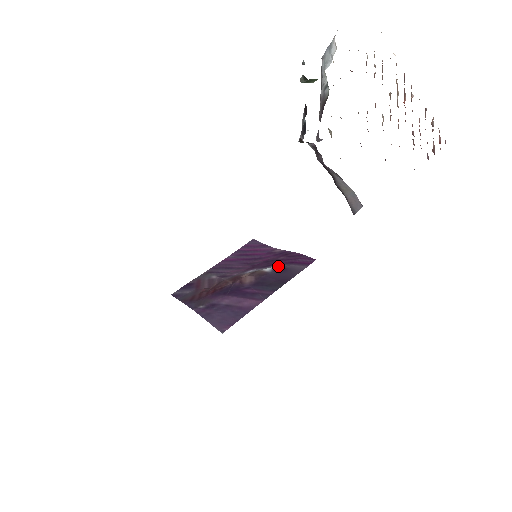
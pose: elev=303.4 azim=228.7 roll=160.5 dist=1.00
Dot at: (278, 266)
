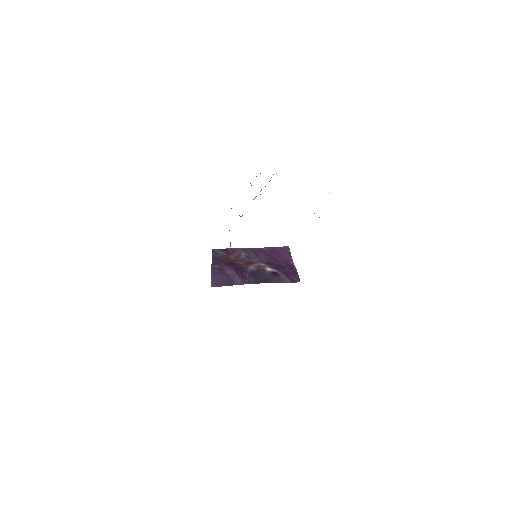
Dot at: (277, 271)
